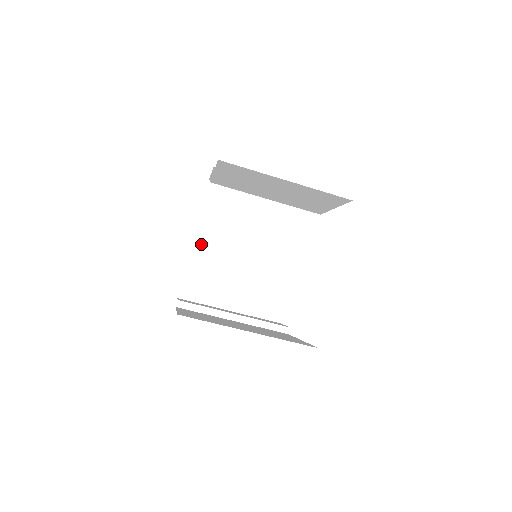
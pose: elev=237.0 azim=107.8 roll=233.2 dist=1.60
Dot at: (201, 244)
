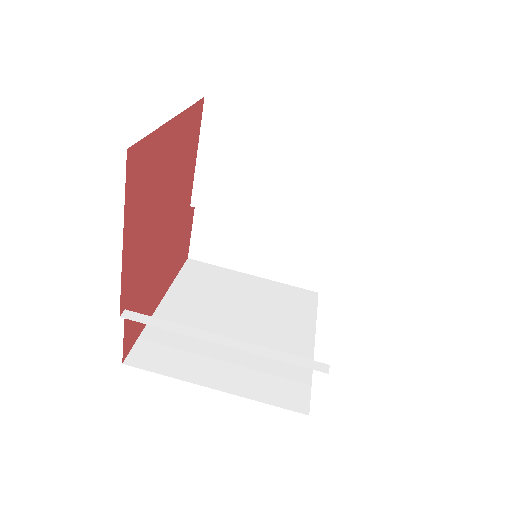
Dot at: (172, 308)
